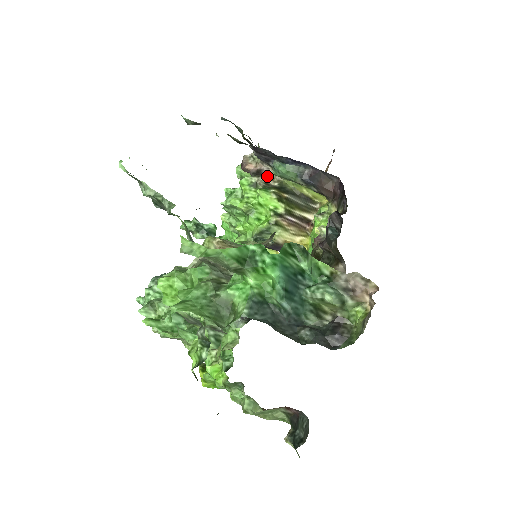
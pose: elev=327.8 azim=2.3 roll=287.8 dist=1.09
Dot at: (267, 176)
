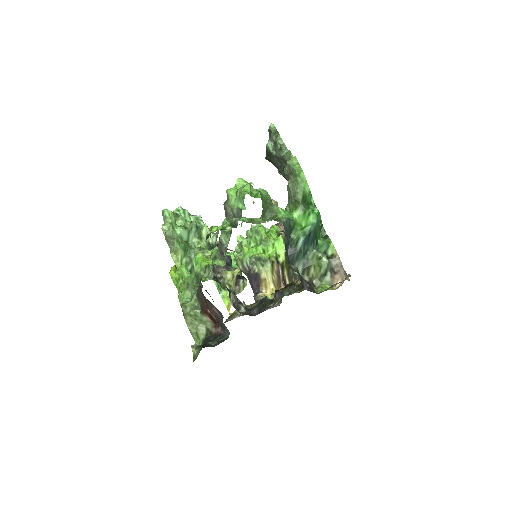
Dot at: occluded
